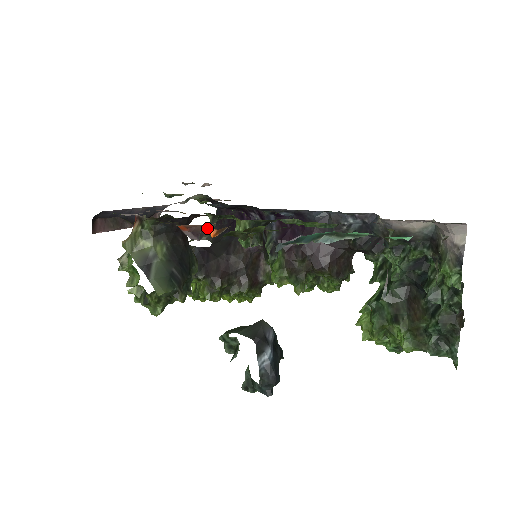
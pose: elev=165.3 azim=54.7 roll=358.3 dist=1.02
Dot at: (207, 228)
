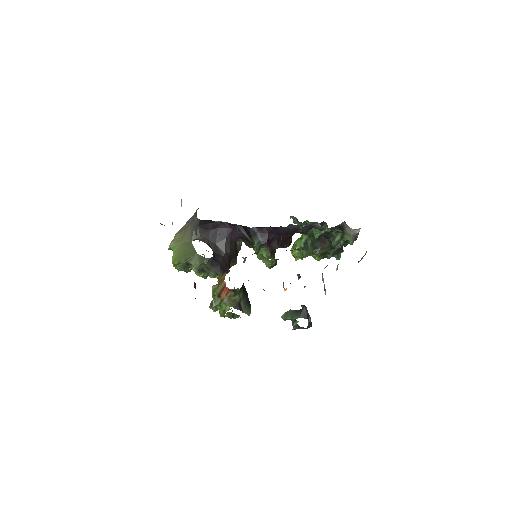
Dot at: occluded
